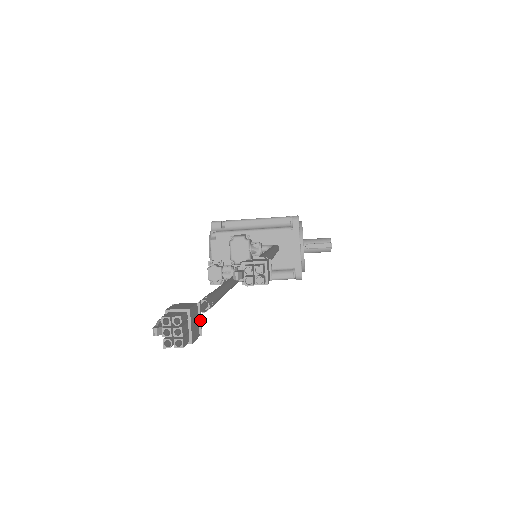
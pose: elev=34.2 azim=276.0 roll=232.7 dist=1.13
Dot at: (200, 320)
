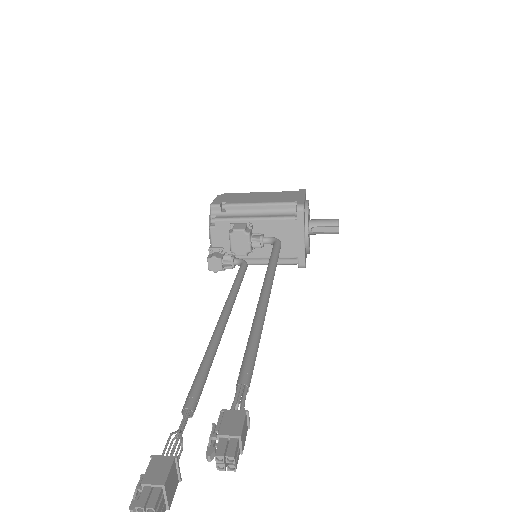
Dot at: (178, 471)
